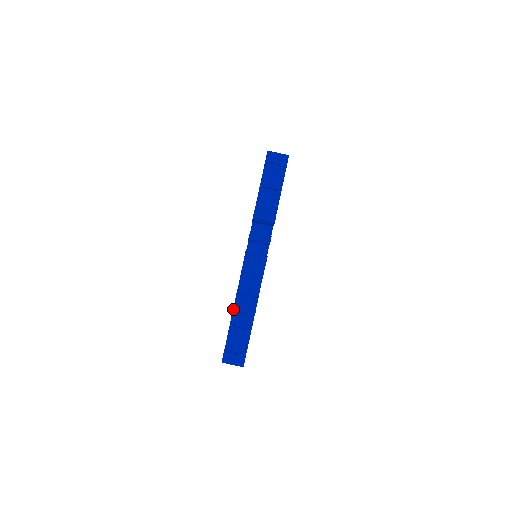
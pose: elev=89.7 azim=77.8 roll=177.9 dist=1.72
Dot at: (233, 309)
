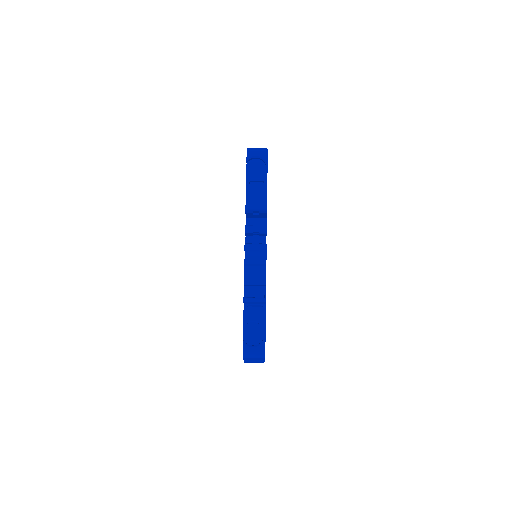
Dot at: (244, 300)
